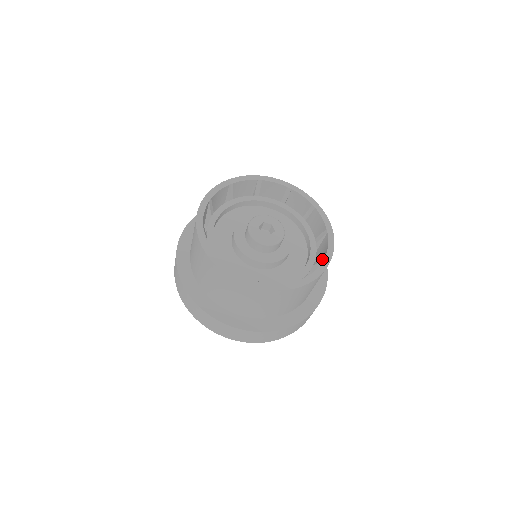
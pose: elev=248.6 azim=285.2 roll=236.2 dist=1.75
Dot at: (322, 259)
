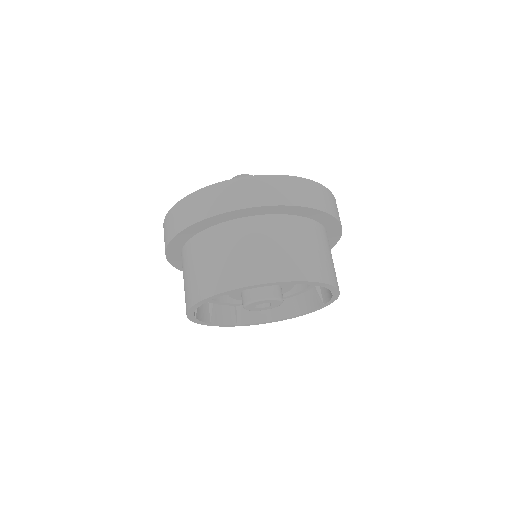
Dot at: (296, 312)
